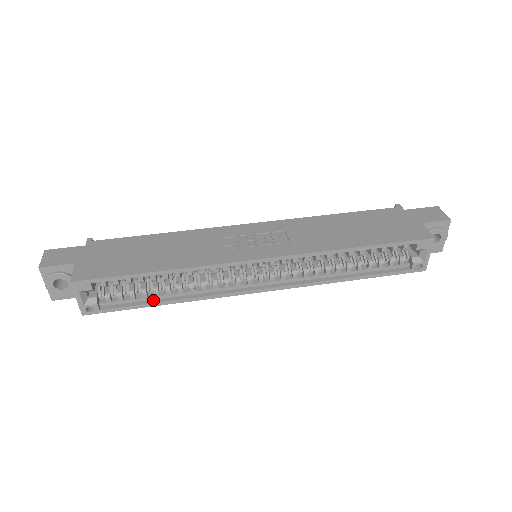
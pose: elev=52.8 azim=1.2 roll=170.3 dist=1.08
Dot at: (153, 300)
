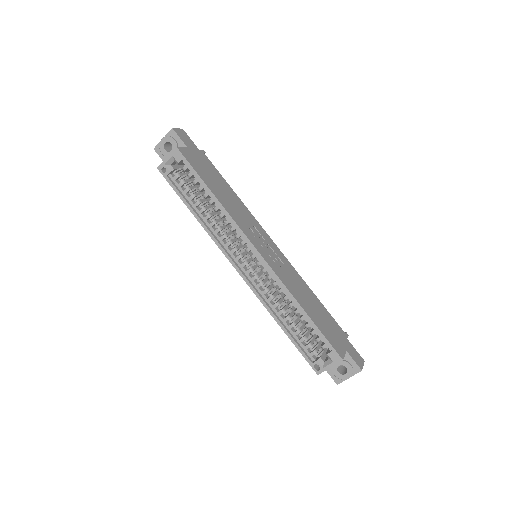
Dot at: (191, 205)
